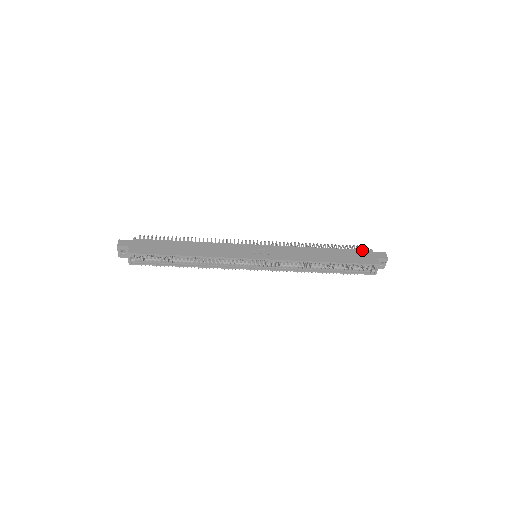
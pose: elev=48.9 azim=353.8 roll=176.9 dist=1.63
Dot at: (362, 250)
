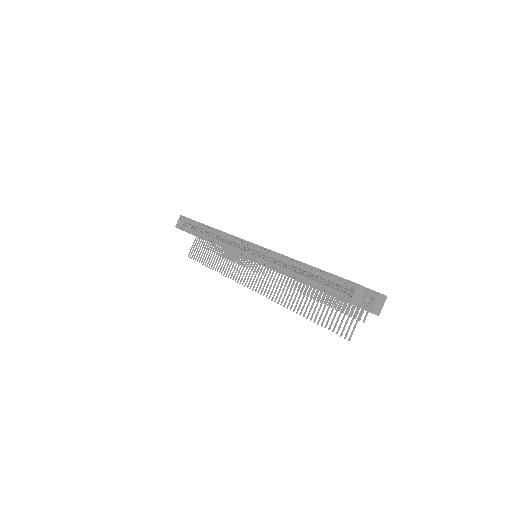
Dot at: occluded
